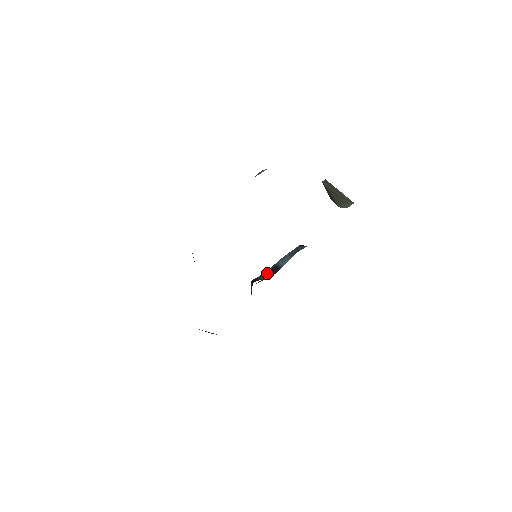
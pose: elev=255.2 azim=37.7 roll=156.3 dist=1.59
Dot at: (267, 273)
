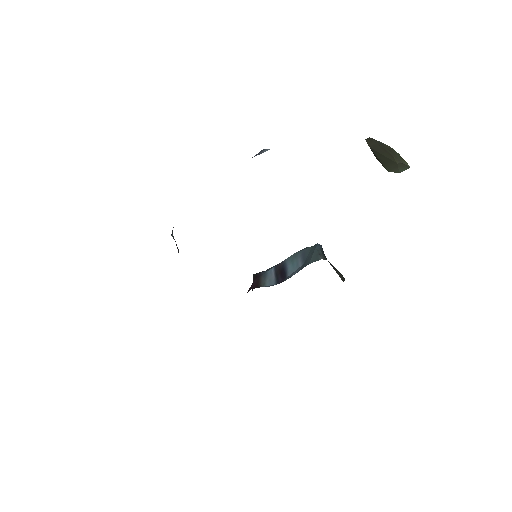
Dot at: (271, 274)
